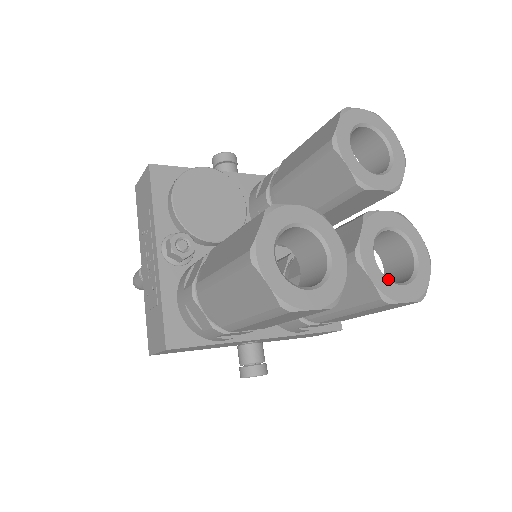
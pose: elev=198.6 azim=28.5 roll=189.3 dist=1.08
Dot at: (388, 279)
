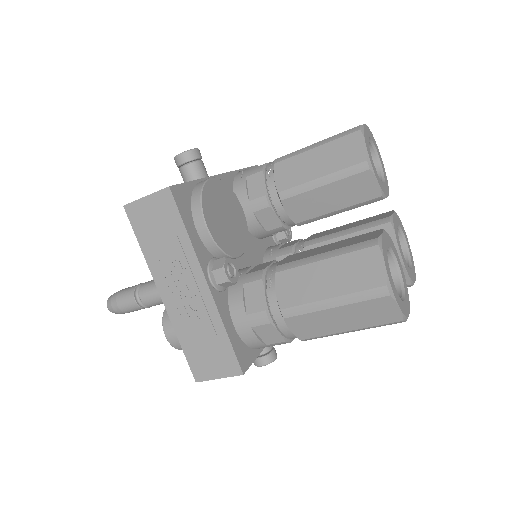
Dot at: (409, 268)
